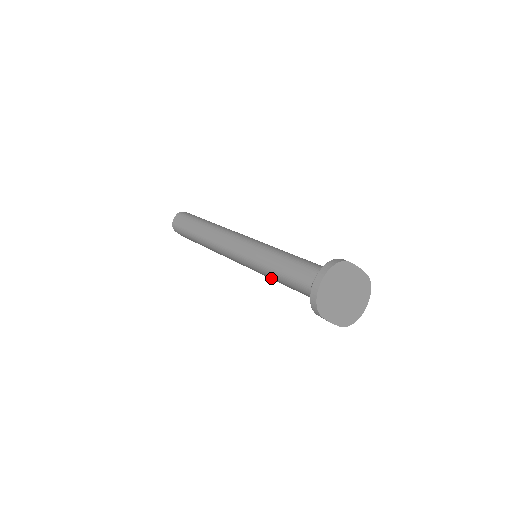
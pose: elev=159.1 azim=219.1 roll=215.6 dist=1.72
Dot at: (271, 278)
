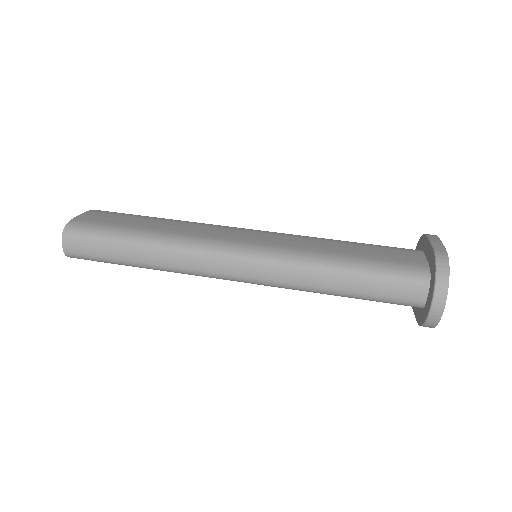
Dot at: occluded
